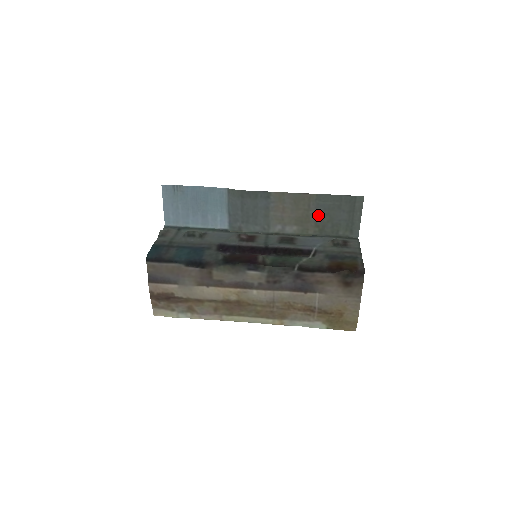
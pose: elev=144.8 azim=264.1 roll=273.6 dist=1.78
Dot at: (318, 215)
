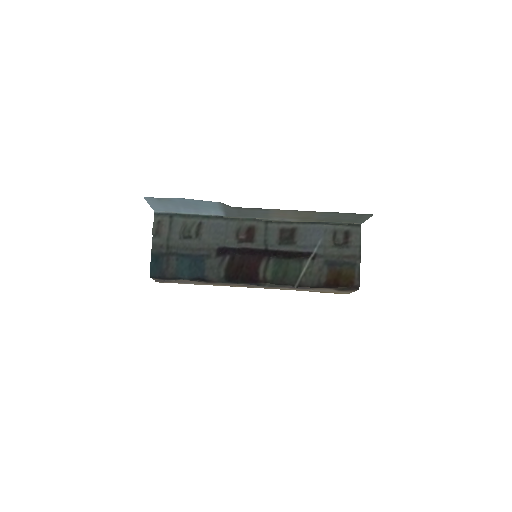
Dot at: (321, 217)
